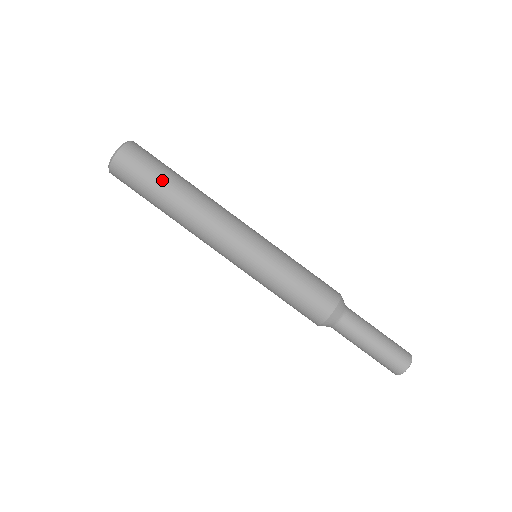
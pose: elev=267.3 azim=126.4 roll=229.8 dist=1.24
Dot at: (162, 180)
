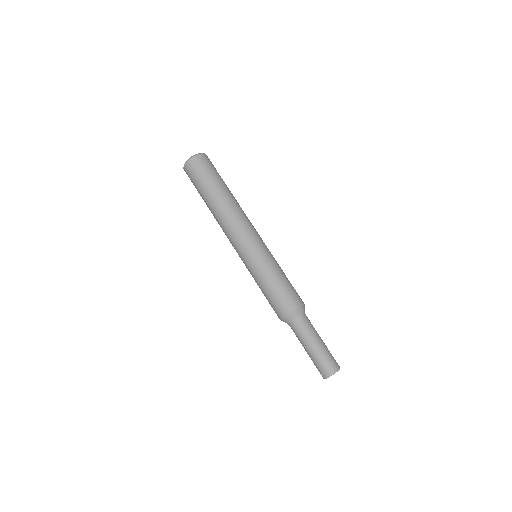
Dot at: (212, 184)
